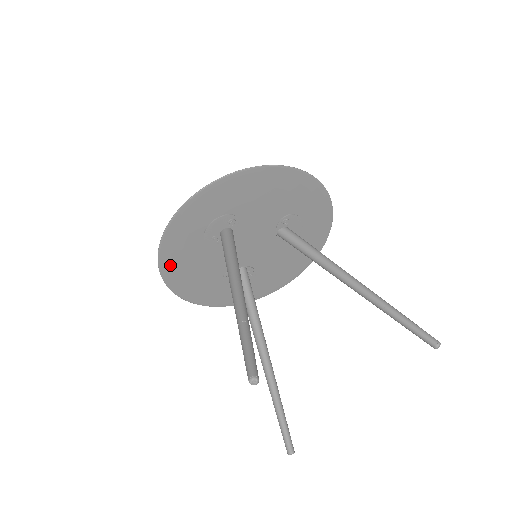
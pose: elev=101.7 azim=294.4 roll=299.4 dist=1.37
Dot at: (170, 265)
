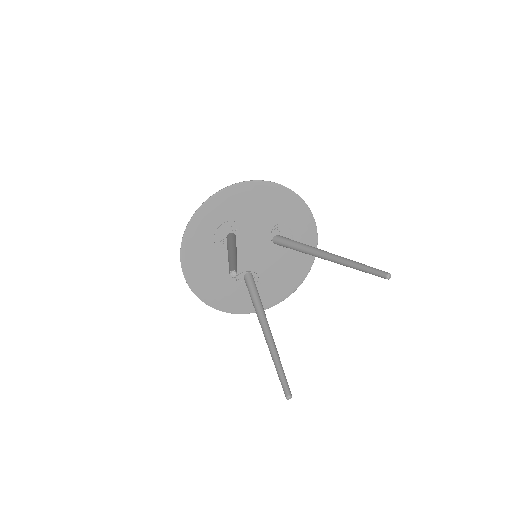
Dot at: (190, 266)
